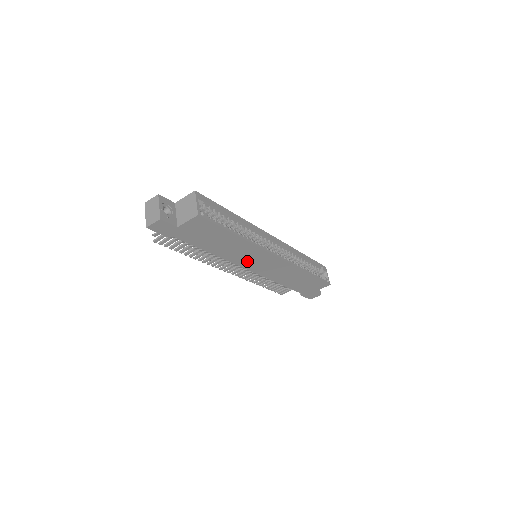
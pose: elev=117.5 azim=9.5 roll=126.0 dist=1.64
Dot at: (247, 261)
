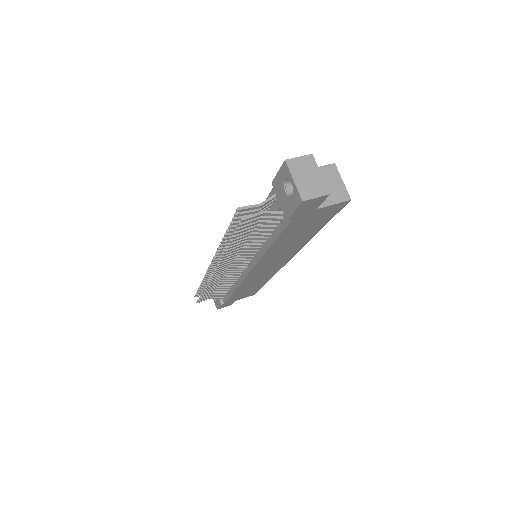
Dot at: (267, 262)
